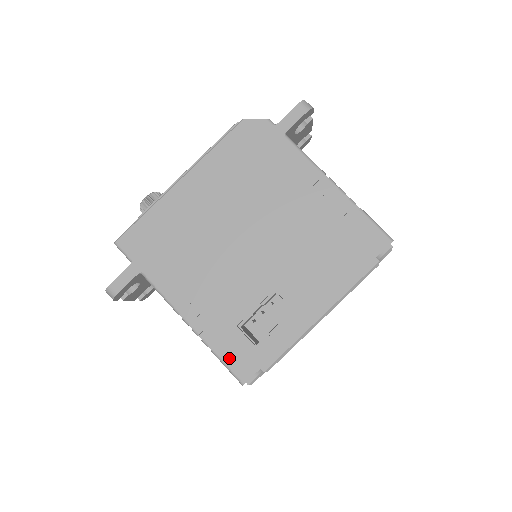
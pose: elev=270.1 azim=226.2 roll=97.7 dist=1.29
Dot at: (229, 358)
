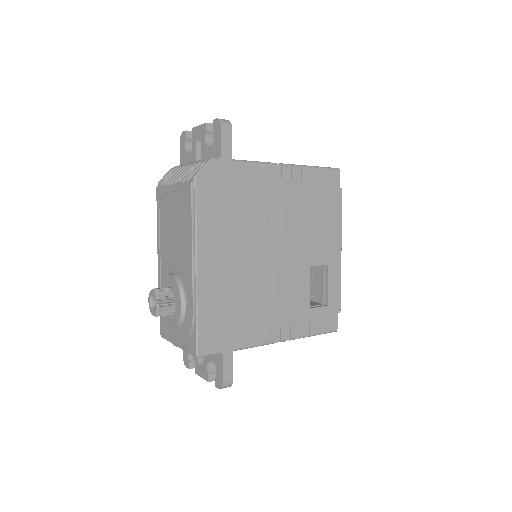
Dot at: (321, 328)
